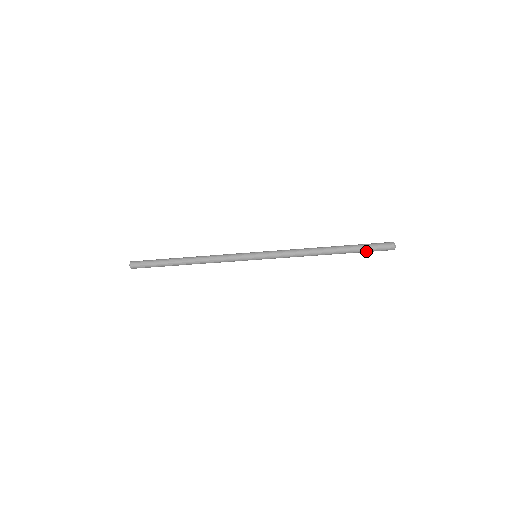
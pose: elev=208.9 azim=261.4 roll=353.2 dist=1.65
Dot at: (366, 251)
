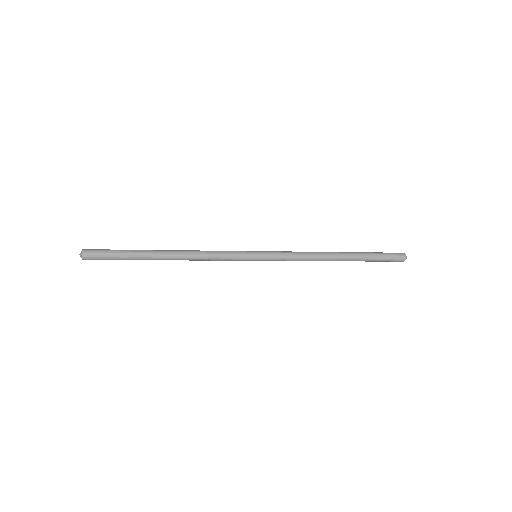
Dot at: (376, 261)
